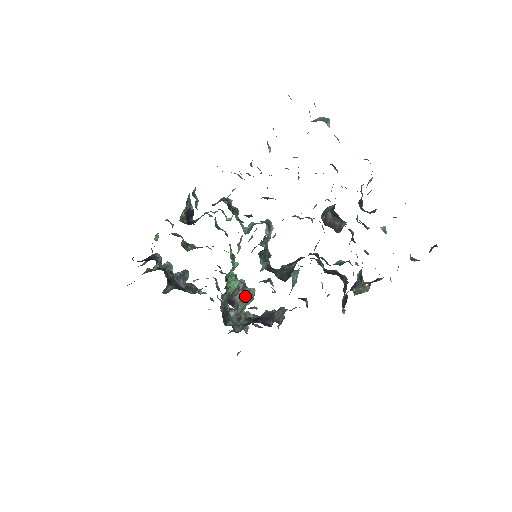
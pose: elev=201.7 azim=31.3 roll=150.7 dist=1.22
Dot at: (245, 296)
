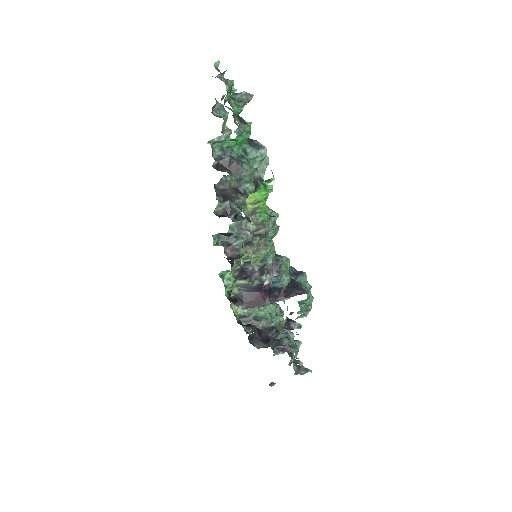
Dot at: occluded
